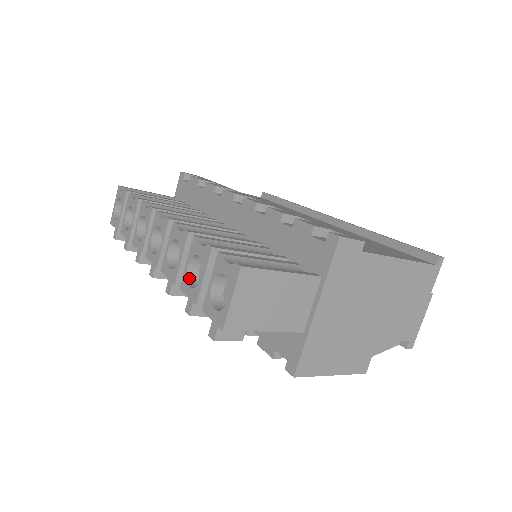
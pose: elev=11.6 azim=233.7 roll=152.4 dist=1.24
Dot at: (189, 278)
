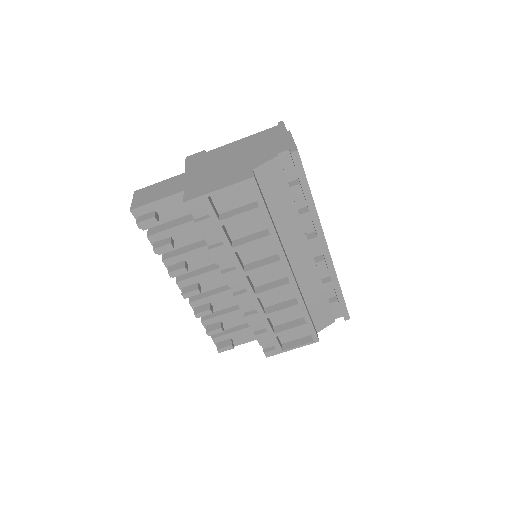
Dot at: occluded
